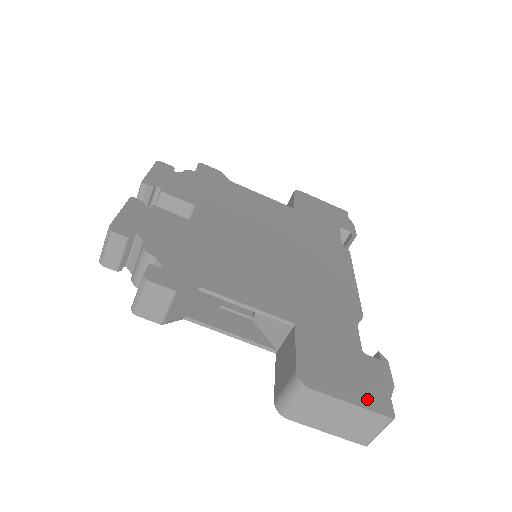
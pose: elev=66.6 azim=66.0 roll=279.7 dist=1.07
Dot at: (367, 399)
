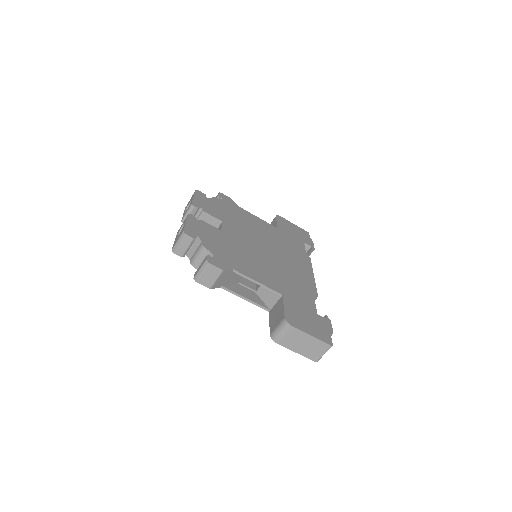
Dot at: (319, 335)
